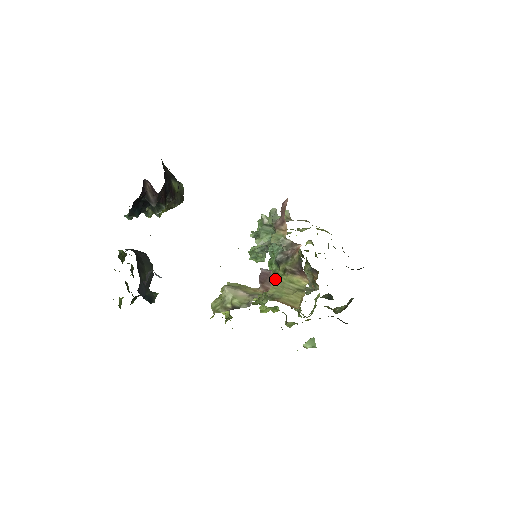
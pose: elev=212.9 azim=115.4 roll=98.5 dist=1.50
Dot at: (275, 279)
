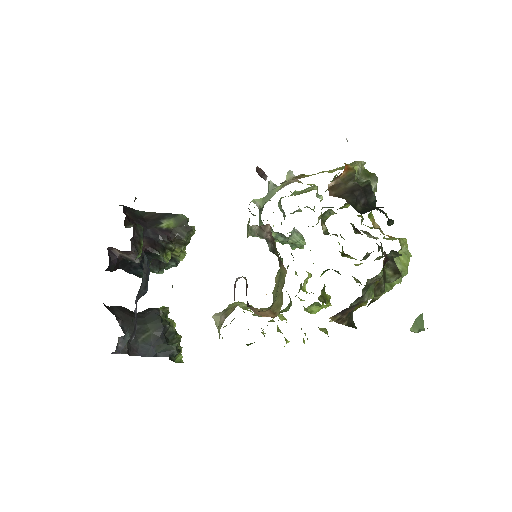
Dot at: (277, 276)
